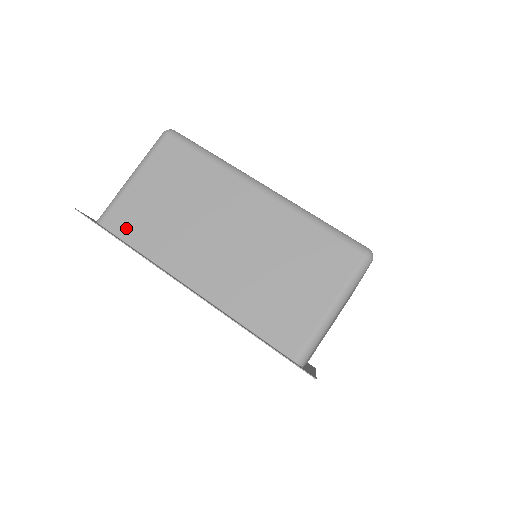
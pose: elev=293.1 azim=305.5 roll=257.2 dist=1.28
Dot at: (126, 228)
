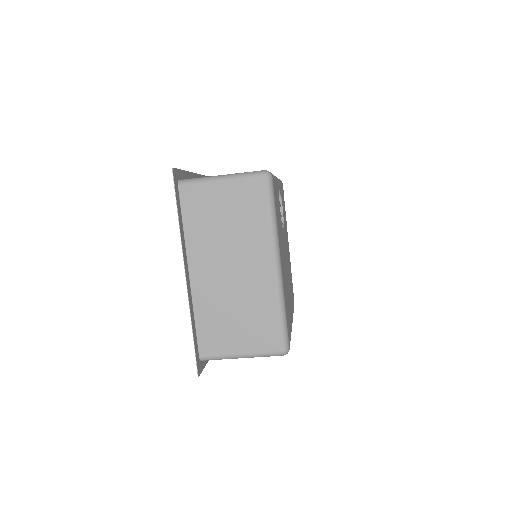
Dot at: (189, 205)
